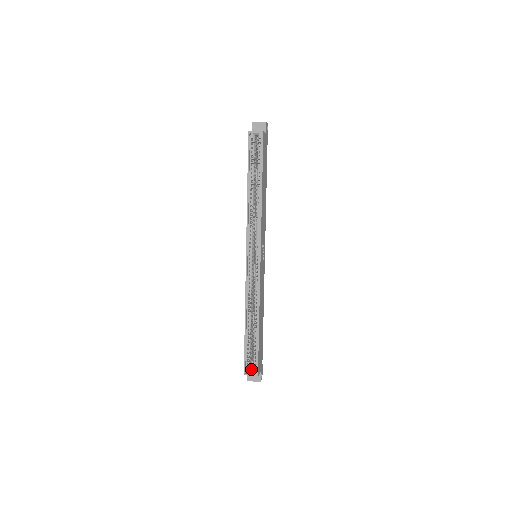
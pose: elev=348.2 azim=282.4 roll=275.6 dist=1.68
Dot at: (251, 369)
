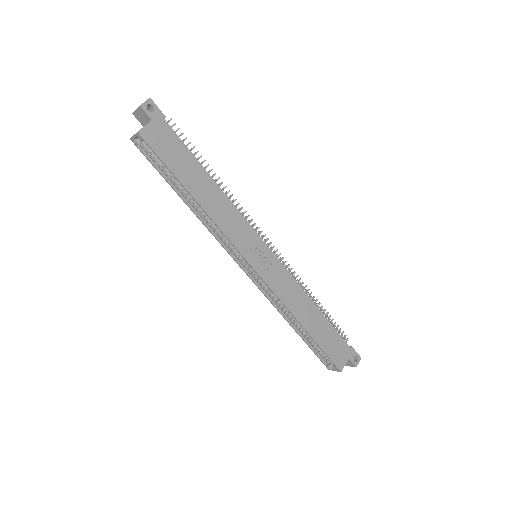
Dot at: occluded
